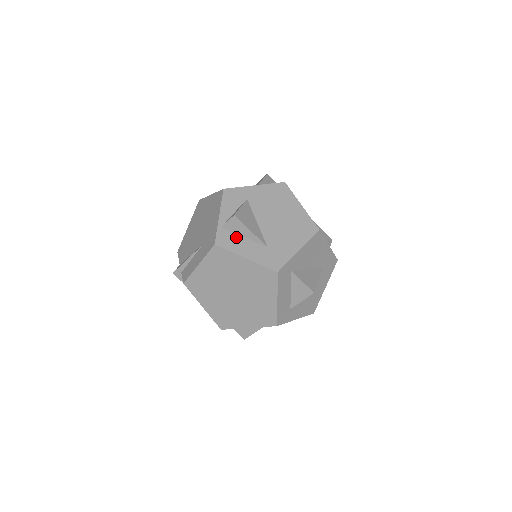
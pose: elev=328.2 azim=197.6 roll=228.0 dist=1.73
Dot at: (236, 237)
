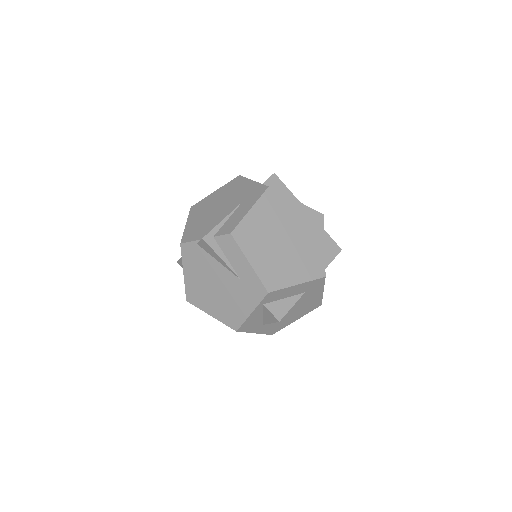
Dot at: occluded
